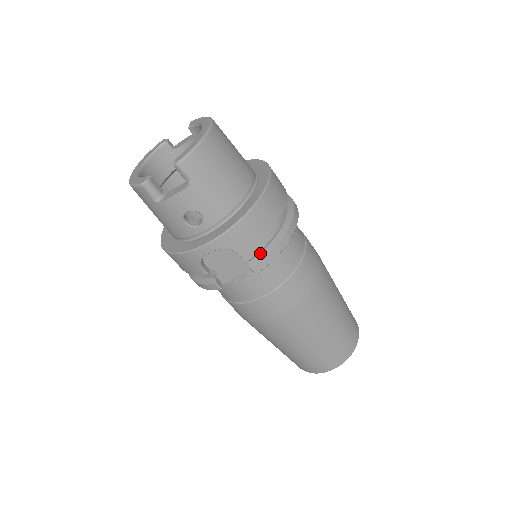
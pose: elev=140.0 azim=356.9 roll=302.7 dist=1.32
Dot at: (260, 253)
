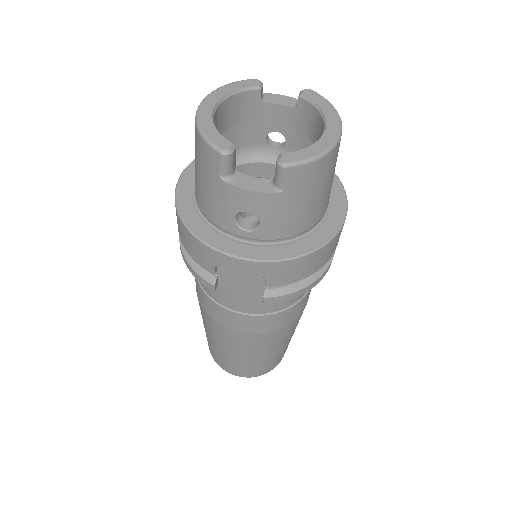
Dot at: (282, 287)
